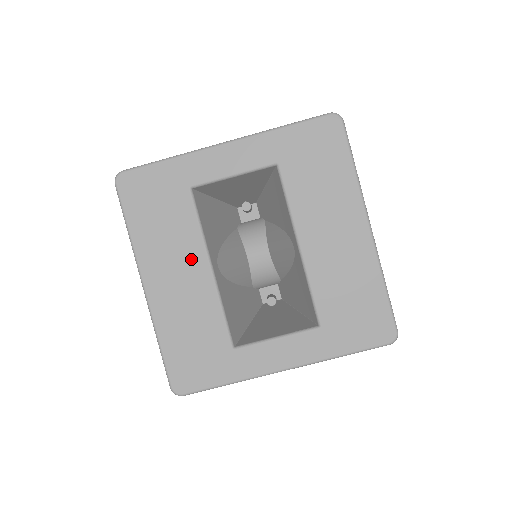
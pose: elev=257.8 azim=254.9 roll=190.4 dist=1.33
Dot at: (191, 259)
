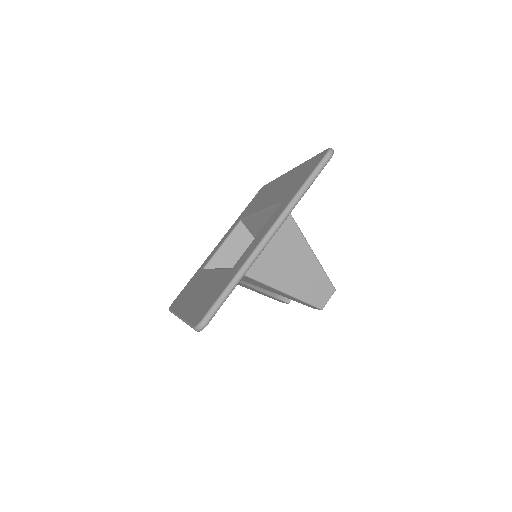
Dot at: (204, 280)
